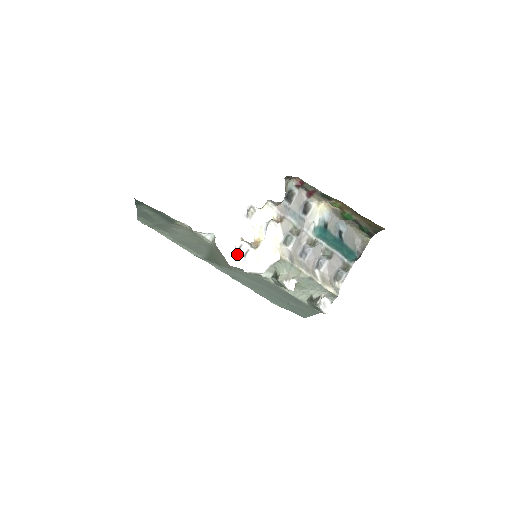
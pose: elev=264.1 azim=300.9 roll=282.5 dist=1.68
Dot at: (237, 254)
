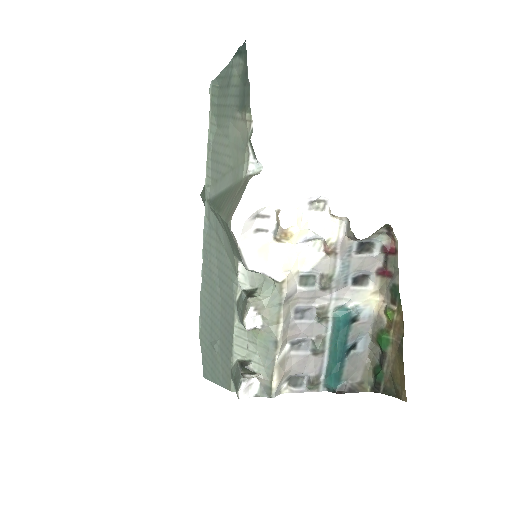
Dot at: (254, 217)
